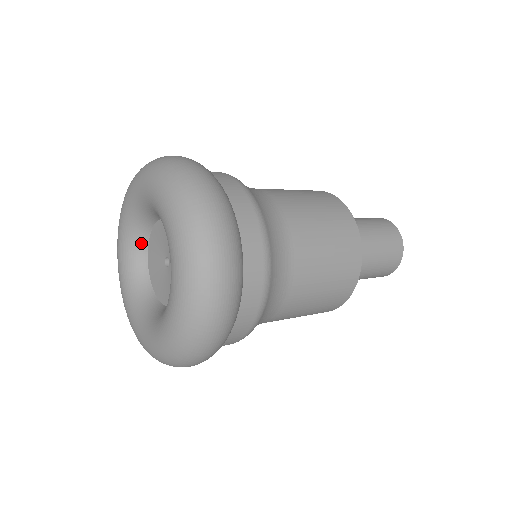
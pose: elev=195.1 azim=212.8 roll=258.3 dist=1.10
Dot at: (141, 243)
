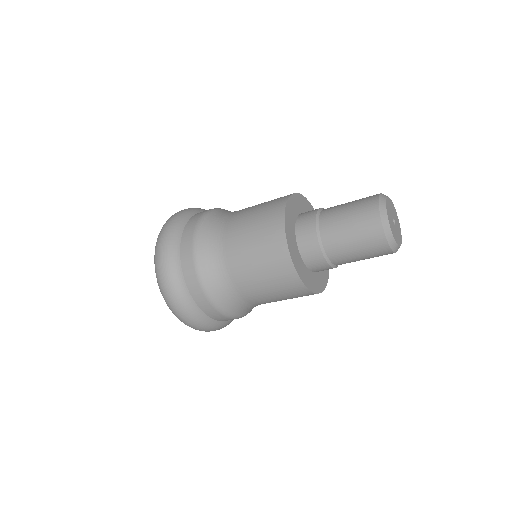
Dot at: occluded
